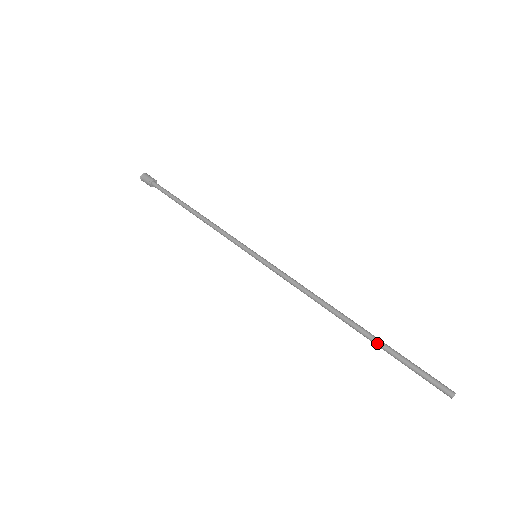
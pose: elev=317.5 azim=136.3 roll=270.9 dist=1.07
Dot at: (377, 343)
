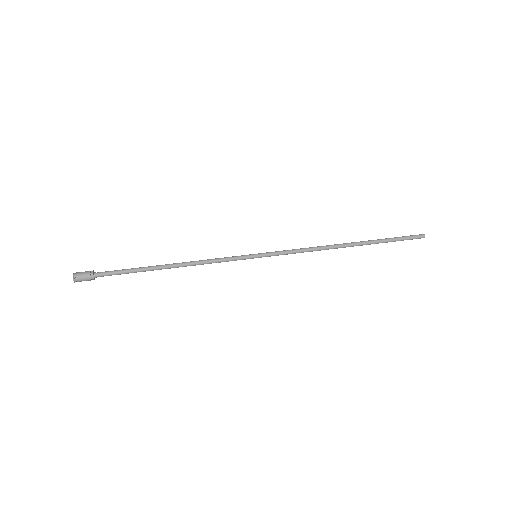
Dot at: (374, 241)
